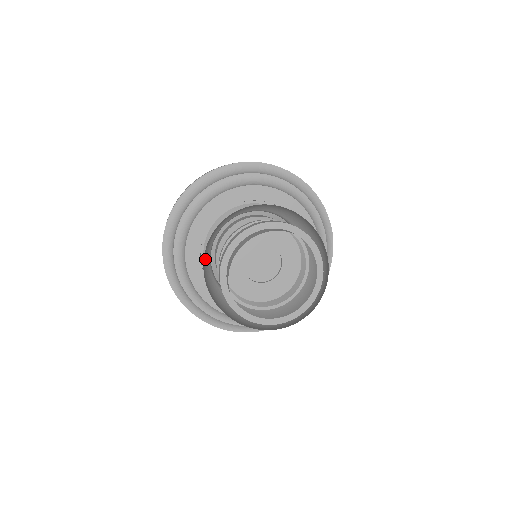
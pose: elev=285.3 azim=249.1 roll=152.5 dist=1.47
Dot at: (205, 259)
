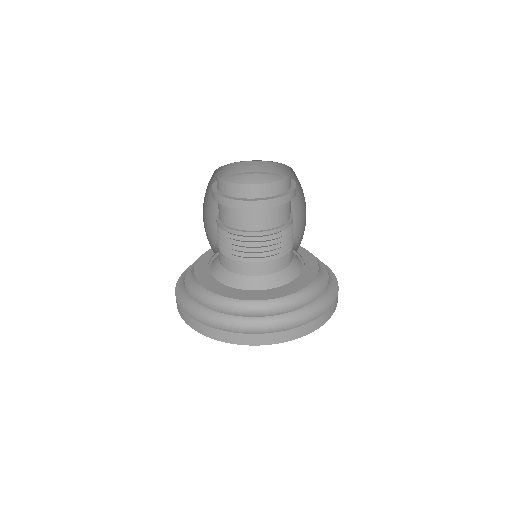
Dot at: (210, 230)
